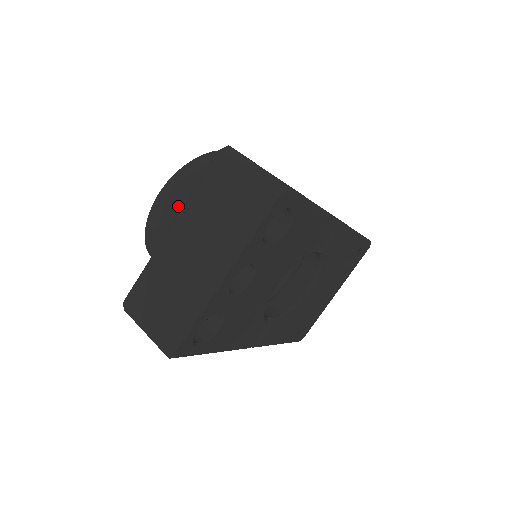
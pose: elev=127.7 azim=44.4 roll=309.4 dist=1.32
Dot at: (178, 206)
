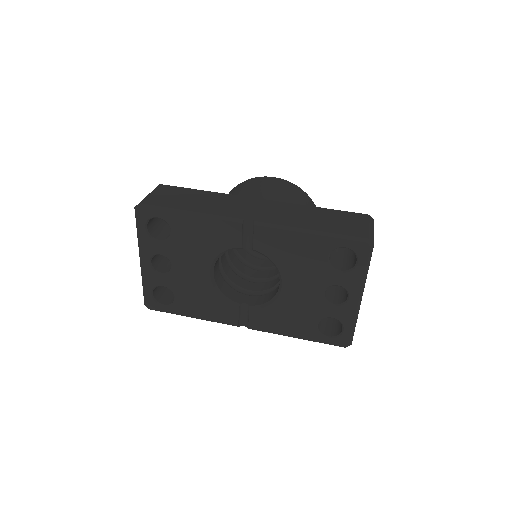
Dot at: occluded
